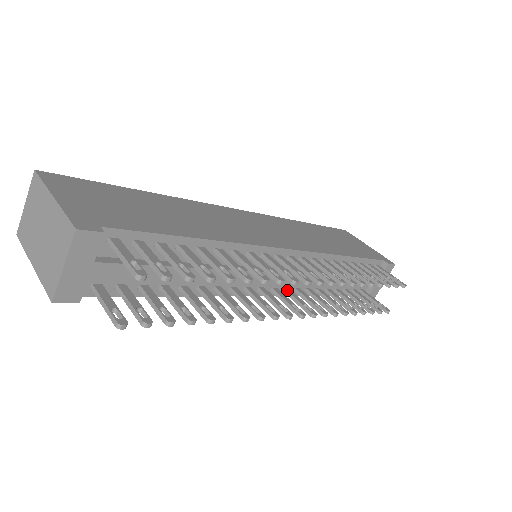
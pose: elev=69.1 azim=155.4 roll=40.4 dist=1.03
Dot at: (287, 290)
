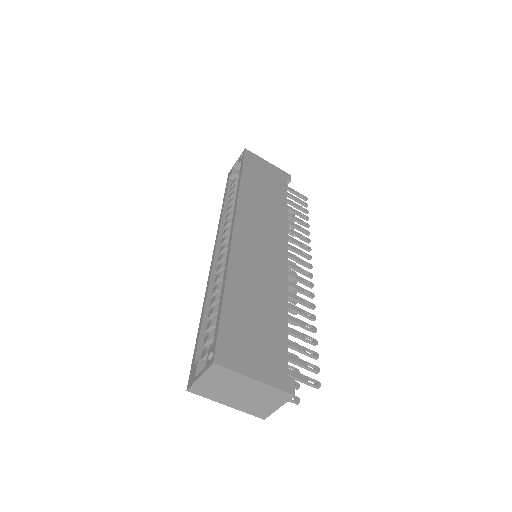
Dot at: occluded
